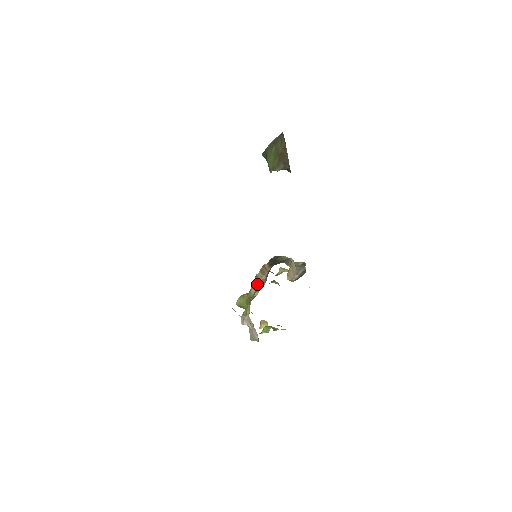
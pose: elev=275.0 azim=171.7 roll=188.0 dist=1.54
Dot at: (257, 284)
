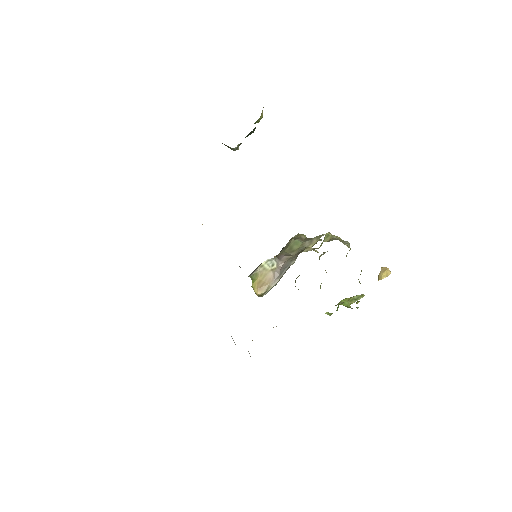
Dot at: occluded
